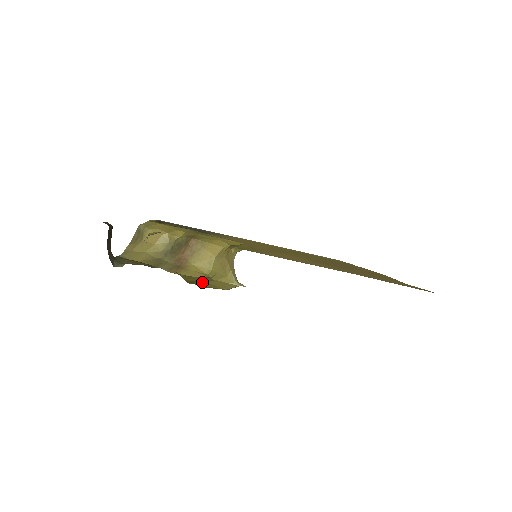
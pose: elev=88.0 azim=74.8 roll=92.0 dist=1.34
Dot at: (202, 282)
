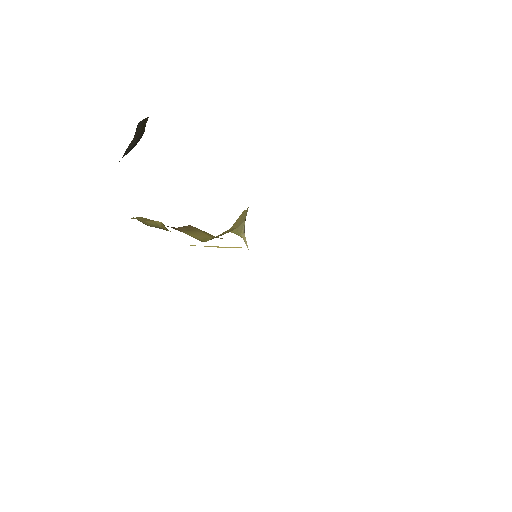
Dot at: occluded
